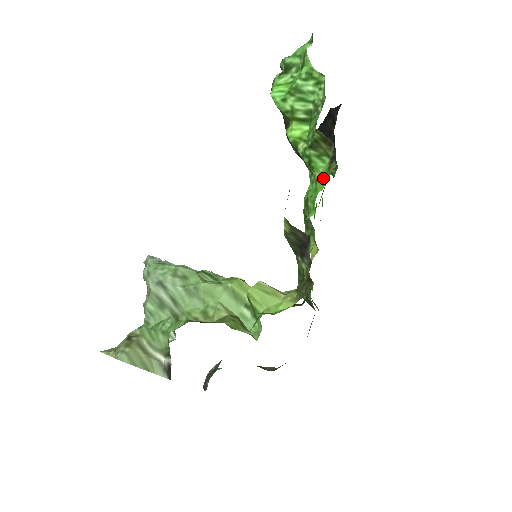
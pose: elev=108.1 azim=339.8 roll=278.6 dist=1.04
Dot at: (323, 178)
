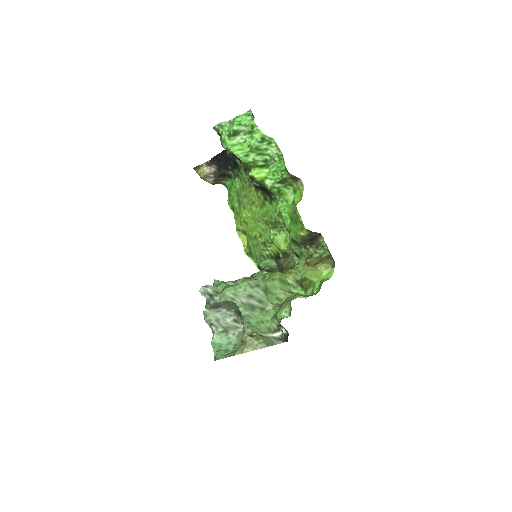
Dot at: (292, 198)
